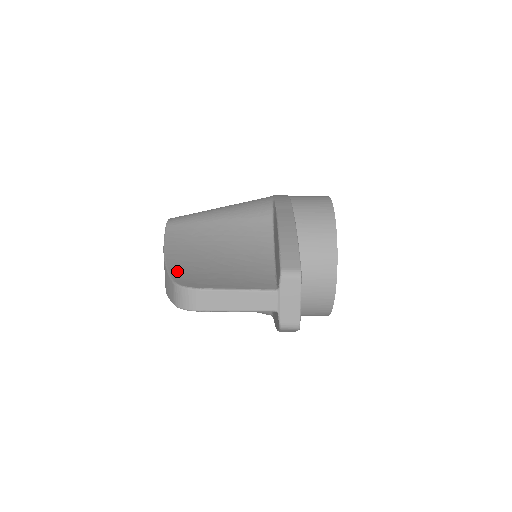
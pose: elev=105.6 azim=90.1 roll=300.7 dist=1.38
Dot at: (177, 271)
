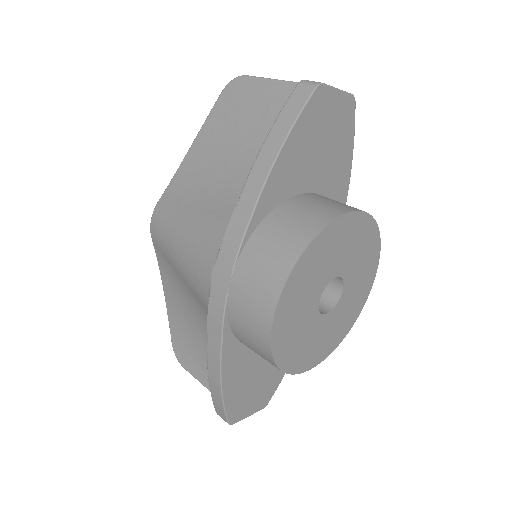
Dot at: occluded
